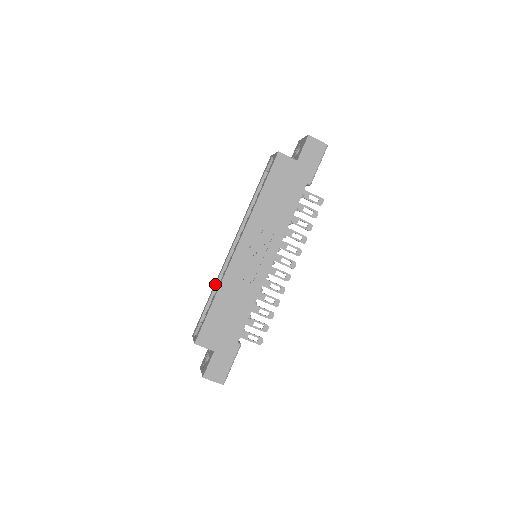
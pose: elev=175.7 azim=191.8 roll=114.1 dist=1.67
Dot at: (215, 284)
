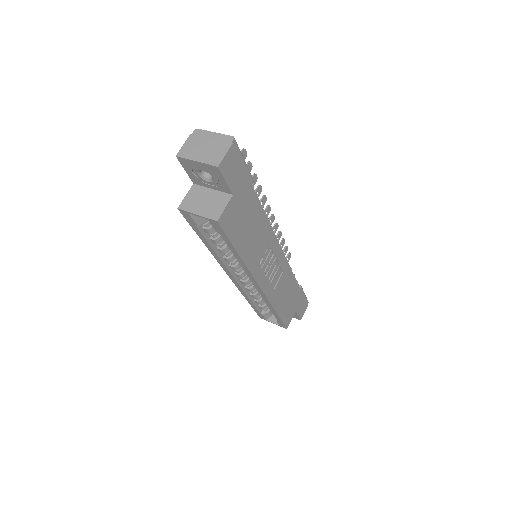
Dot at: (248, 298)
